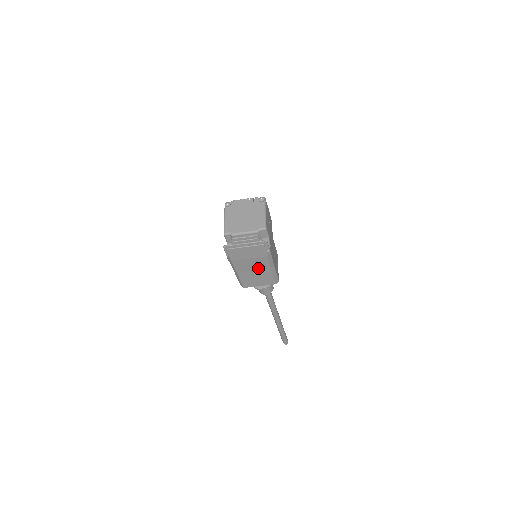
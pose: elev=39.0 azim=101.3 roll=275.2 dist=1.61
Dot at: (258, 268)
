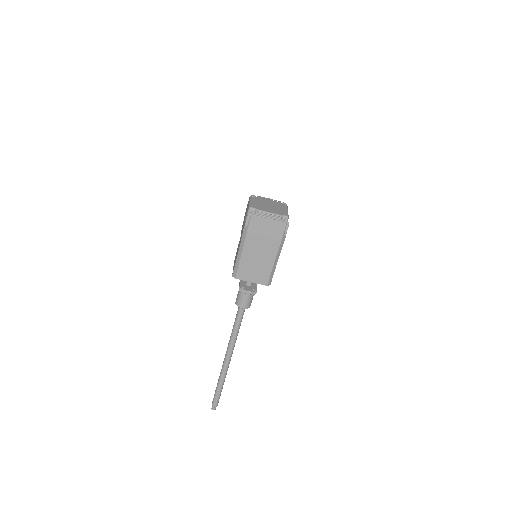
Dot at: (264, 254)
